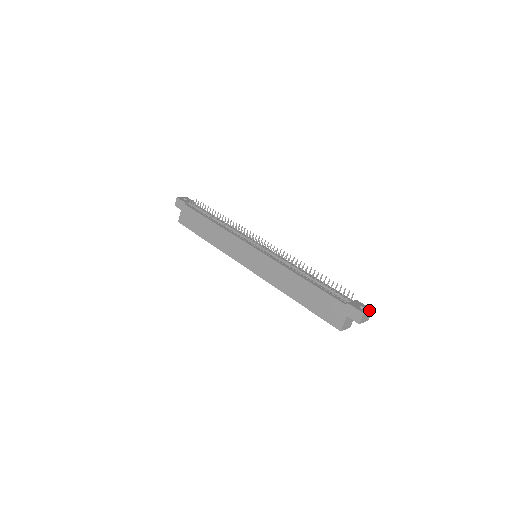
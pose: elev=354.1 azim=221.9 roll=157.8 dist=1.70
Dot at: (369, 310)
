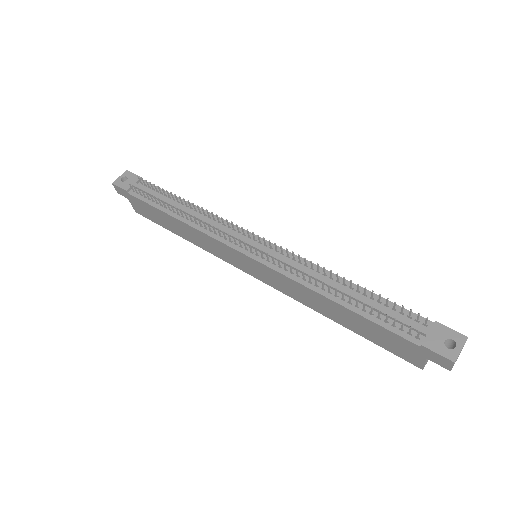
Dot at: (462, 344)
